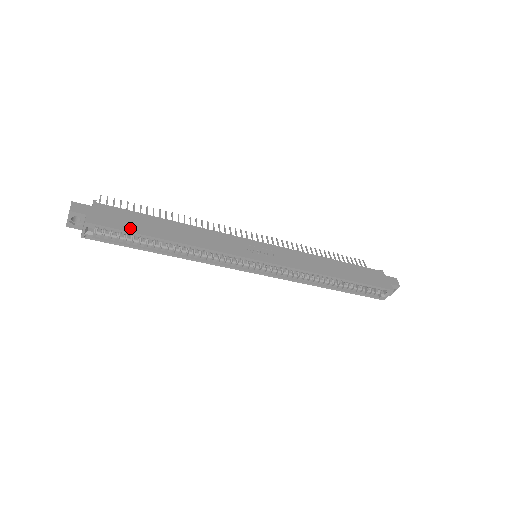
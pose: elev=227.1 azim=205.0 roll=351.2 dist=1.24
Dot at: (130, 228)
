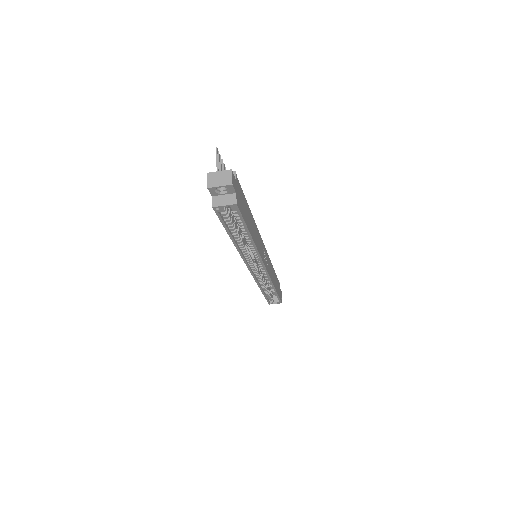
Dot at: (245, 218)
